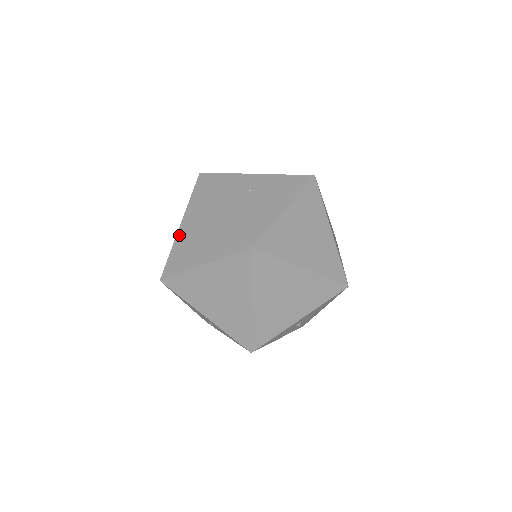
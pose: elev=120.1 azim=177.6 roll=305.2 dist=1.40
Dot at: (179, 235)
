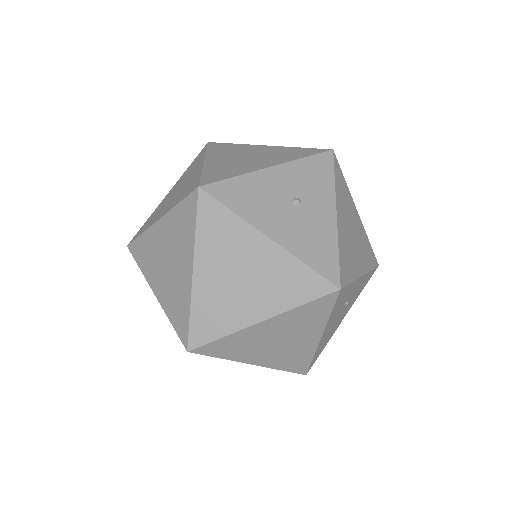
Dot at: (253, 330)
